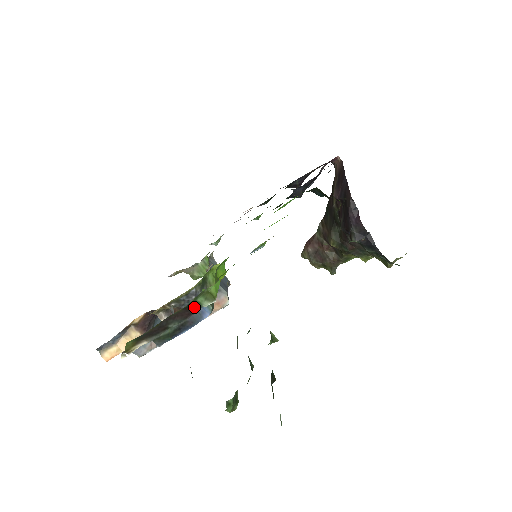
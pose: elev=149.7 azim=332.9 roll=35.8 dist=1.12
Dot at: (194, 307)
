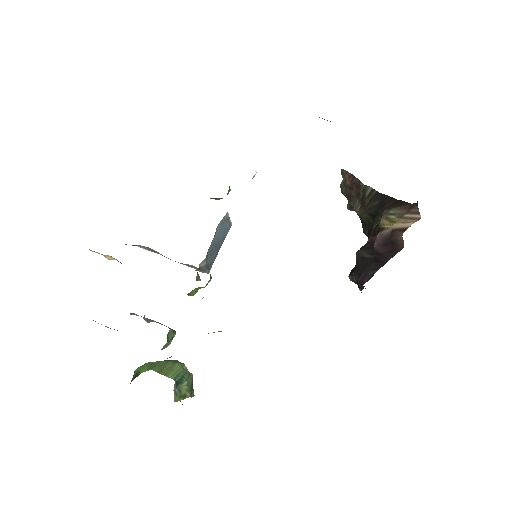
Dot at: occluded
